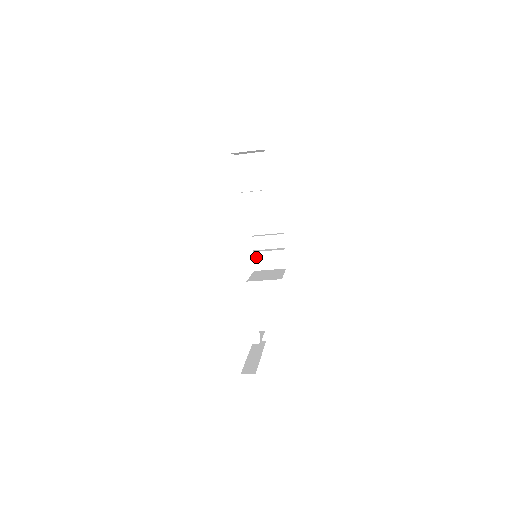
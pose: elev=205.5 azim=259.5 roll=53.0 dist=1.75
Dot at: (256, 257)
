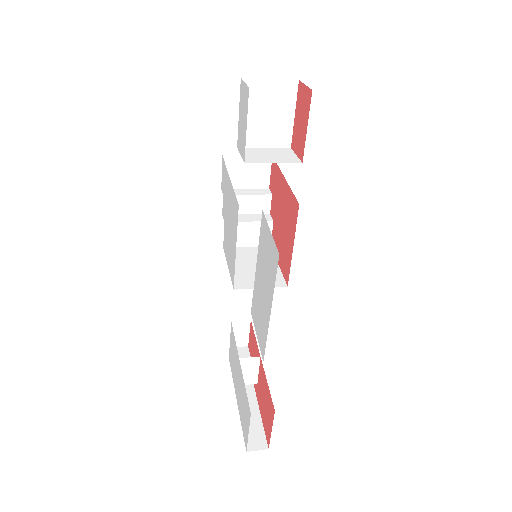
Dot at: occluded
